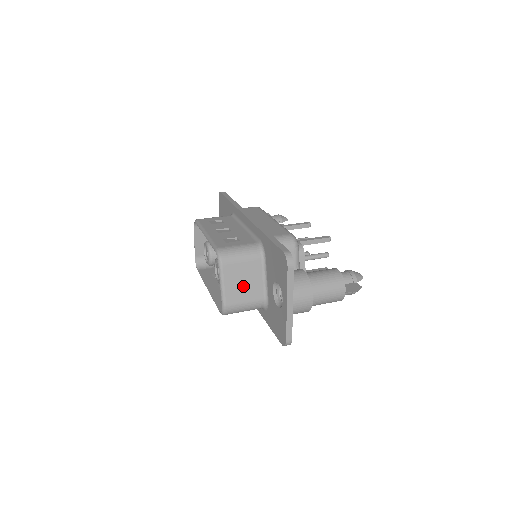
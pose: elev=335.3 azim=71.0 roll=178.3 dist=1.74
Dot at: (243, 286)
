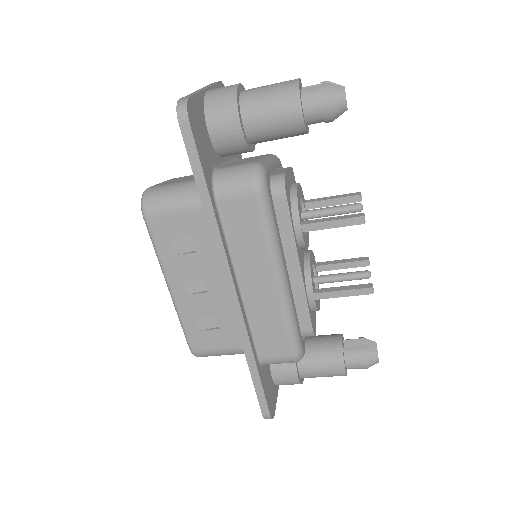
Dot at: (185, 179)
